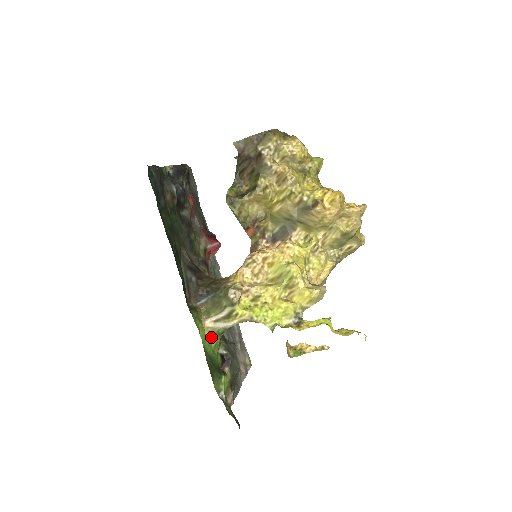
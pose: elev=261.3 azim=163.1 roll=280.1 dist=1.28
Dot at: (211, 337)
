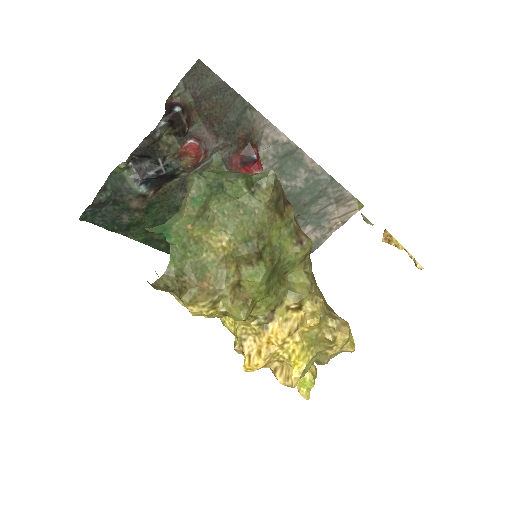
Dot at: occluded
